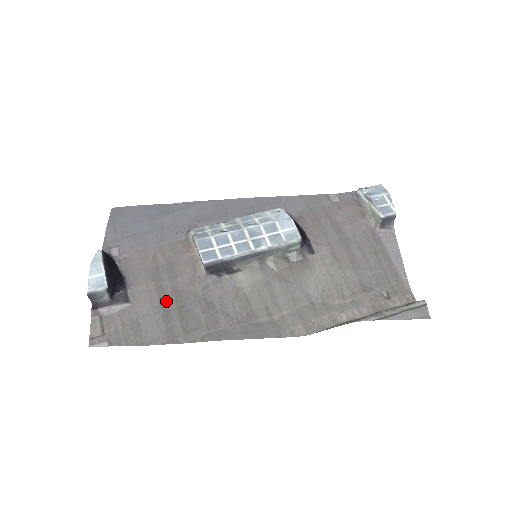
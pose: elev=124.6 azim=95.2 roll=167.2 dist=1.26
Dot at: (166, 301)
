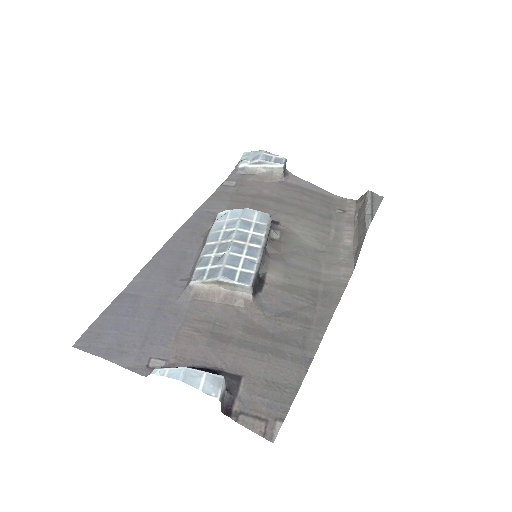
Dot at: (260, 345)
